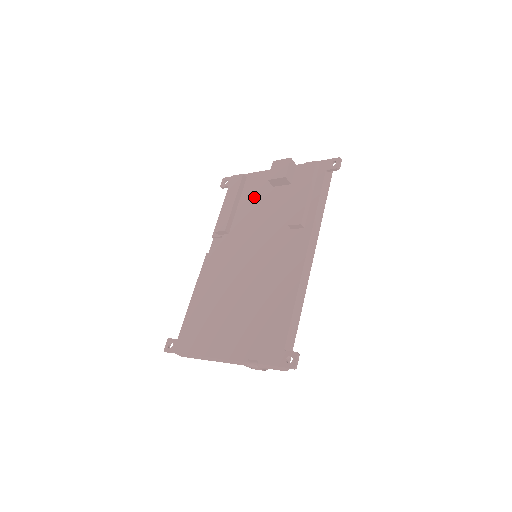
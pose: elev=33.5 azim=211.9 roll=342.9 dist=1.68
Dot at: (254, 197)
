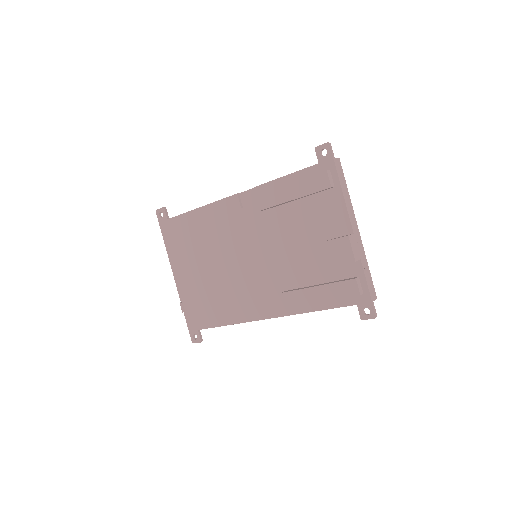
Dot at: (310, 219)
